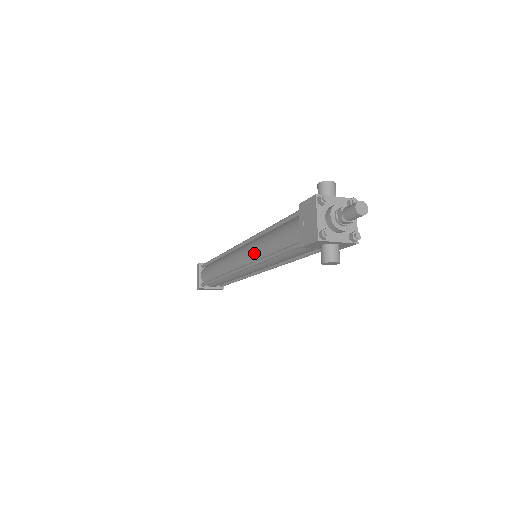
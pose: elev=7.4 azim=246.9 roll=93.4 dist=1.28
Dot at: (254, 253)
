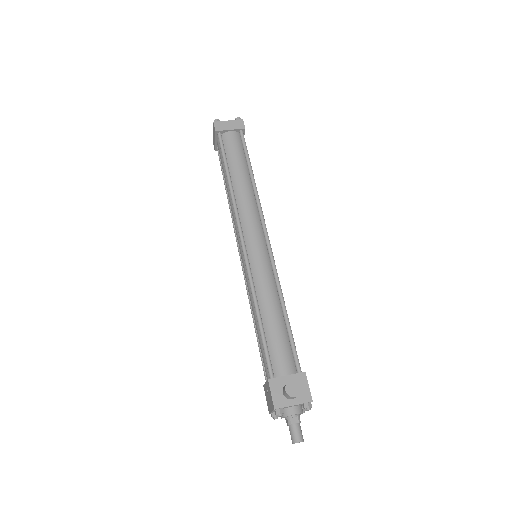
Dot at: occluded
